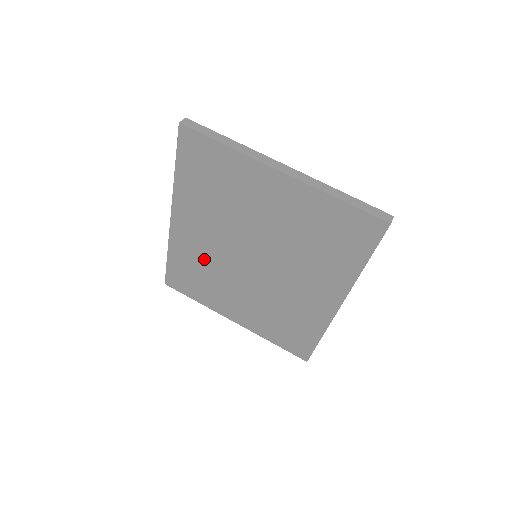
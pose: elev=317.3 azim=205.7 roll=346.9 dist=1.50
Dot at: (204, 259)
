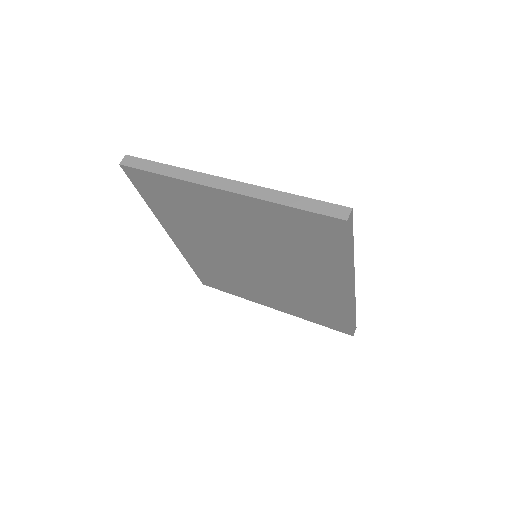
Dot at: (216, 264)
